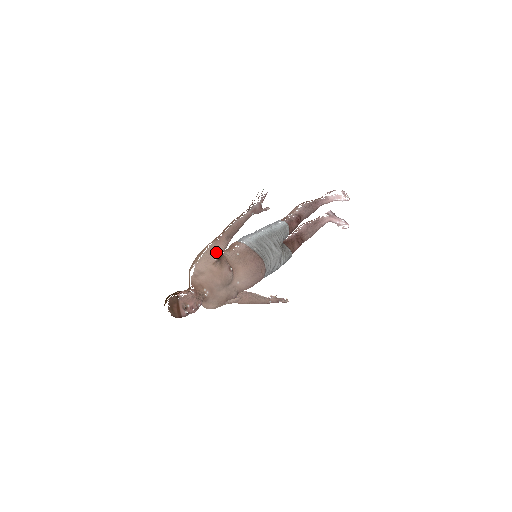
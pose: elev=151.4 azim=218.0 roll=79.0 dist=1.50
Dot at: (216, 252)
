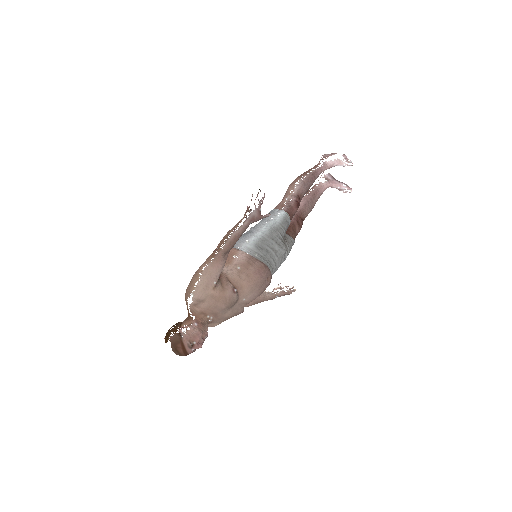
Dot at: (214, 274)
